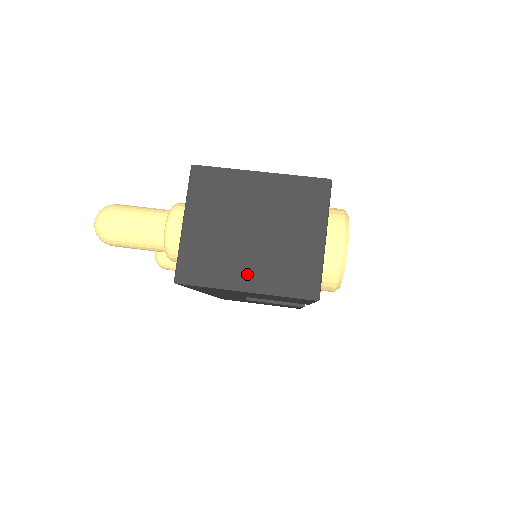
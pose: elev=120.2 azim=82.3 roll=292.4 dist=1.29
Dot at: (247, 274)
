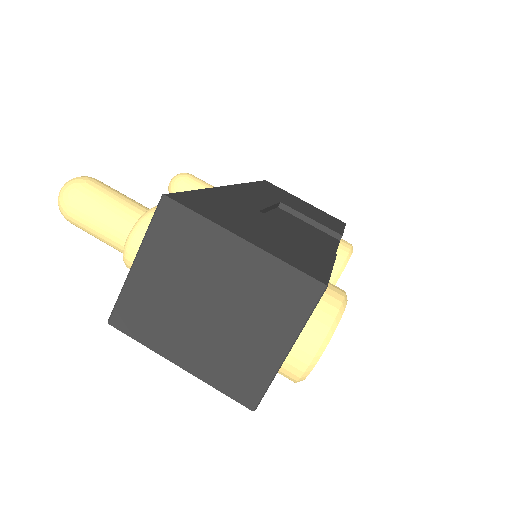
Dot at: (186, 349)
